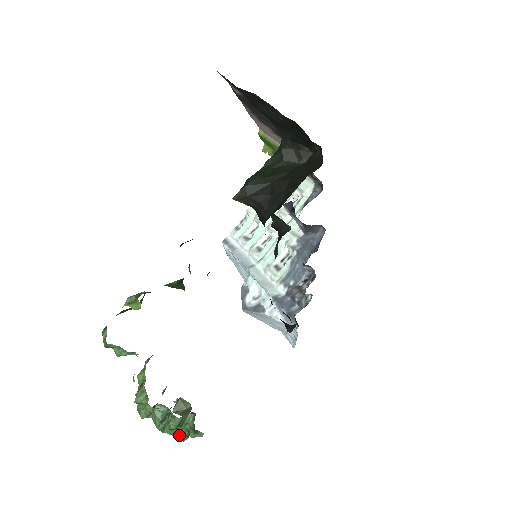
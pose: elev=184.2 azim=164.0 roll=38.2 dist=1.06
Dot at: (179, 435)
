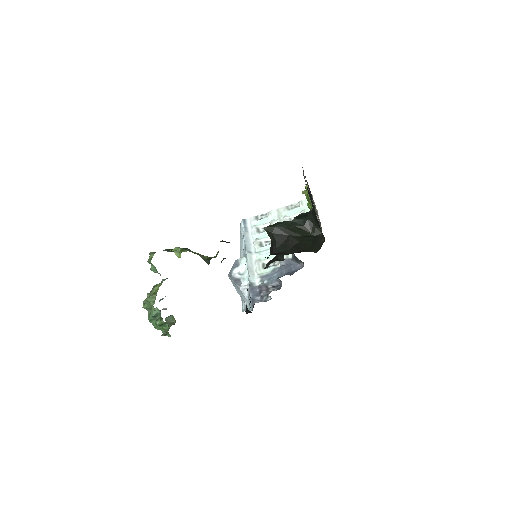
Dot at: (158, 328)
